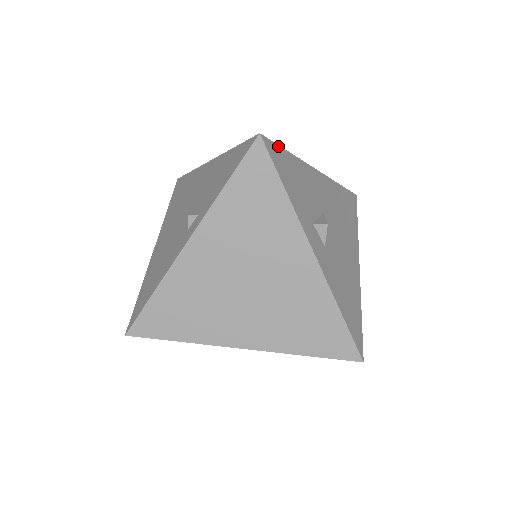
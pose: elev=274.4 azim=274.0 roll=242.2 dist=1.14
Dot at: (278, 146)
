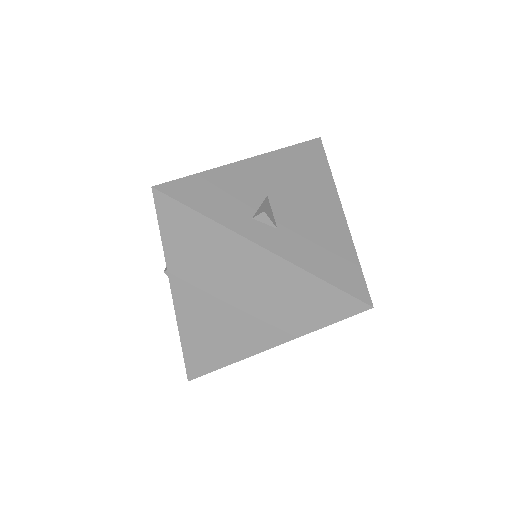
Dot at: (180, 179)
